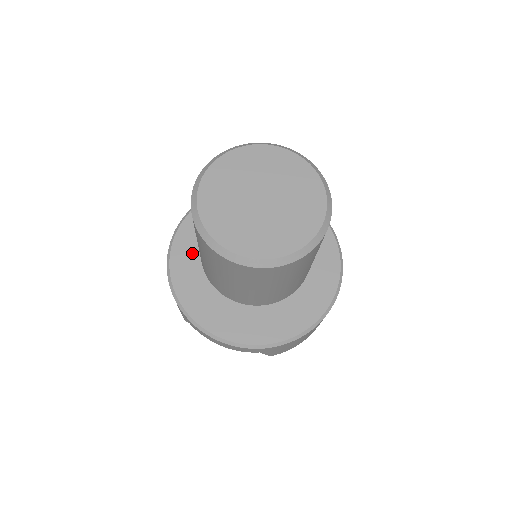
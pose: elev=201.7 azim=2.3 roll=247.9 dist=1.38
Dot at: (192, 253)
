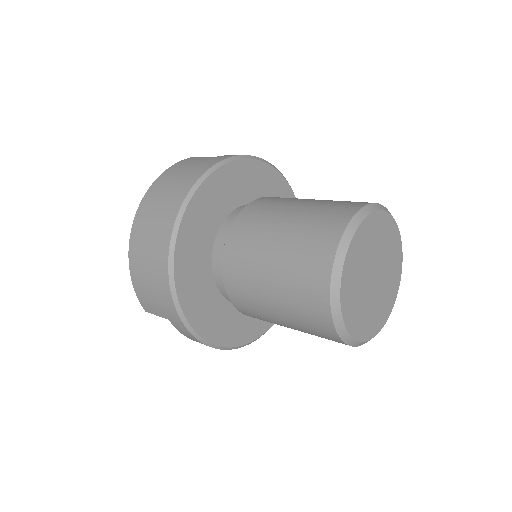
Dot at: (196, 257)
